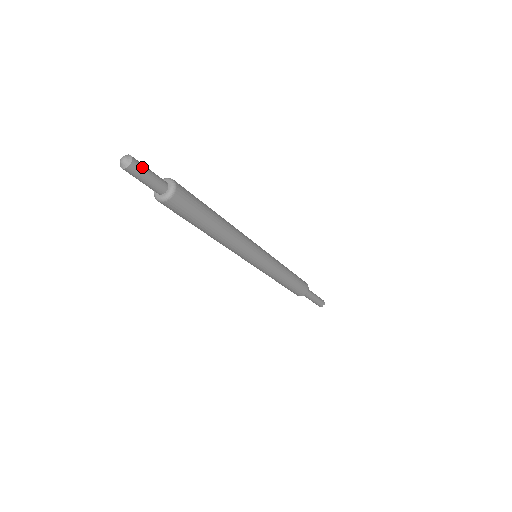
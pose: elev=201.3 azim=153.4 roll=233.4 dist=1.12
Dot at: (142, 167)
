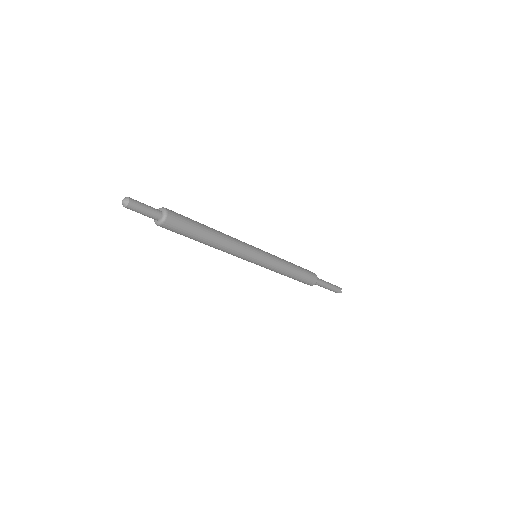
Dot at: (137, 201)
